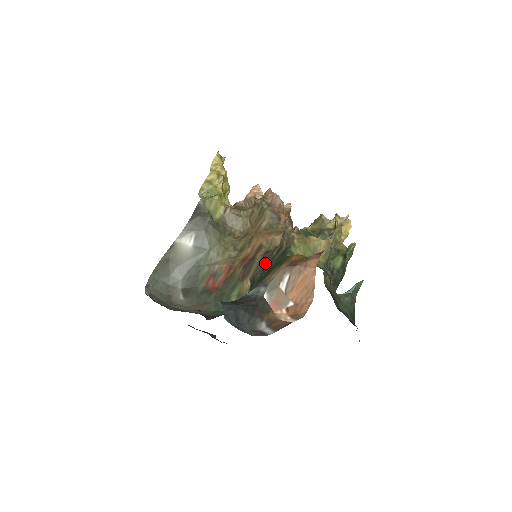
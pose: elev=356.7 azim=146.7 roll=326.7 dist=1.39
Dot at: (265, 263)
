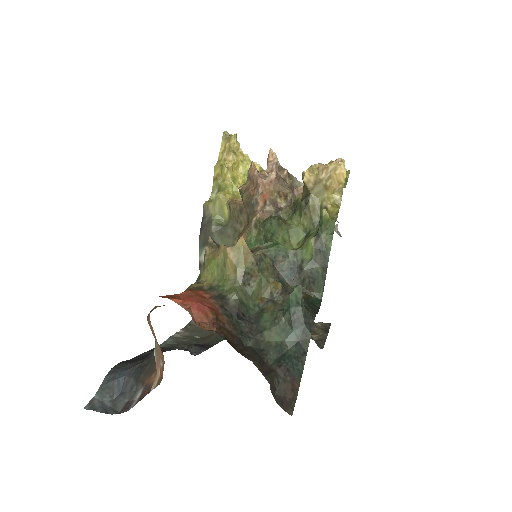
Dot at: occluded
